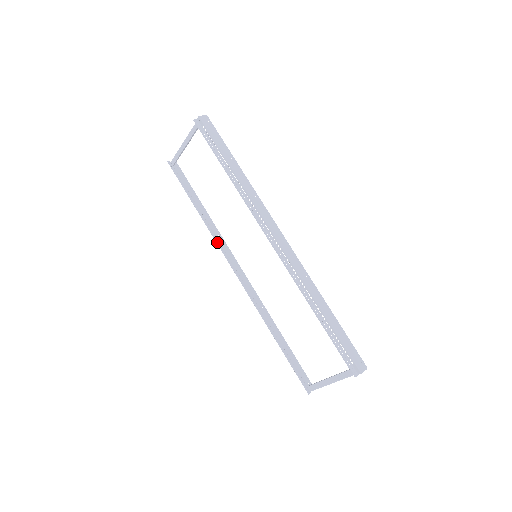
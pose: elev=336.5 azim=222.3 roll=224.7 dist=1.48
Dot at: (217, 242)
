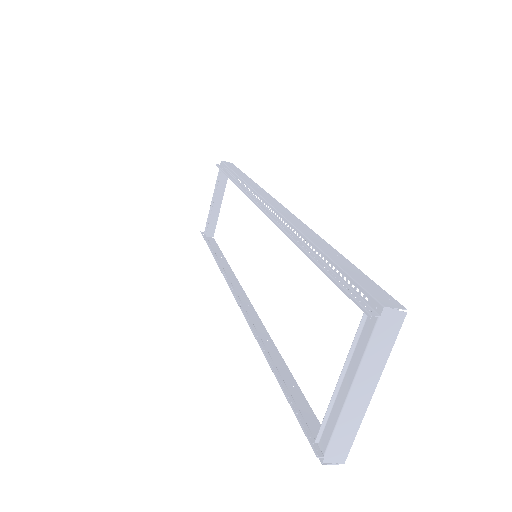
Dot at: (225, 277)
